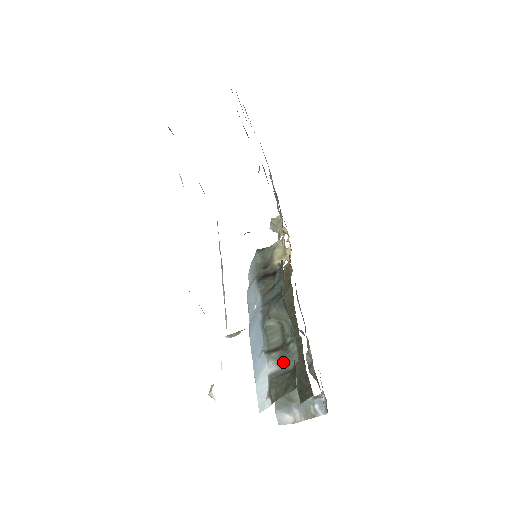
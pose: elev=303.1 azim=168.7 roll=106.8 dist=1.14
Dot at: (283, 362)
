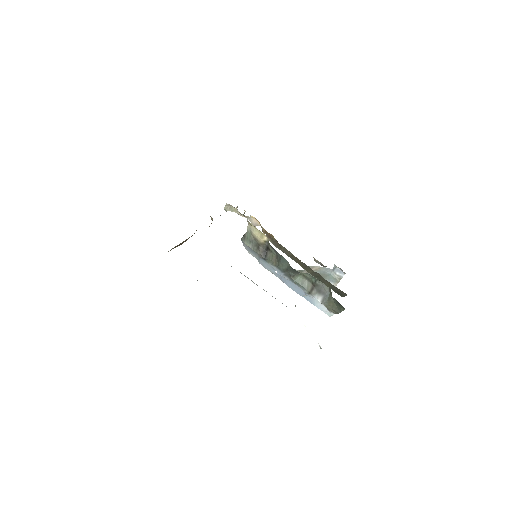
Dot at: (321, 292)
